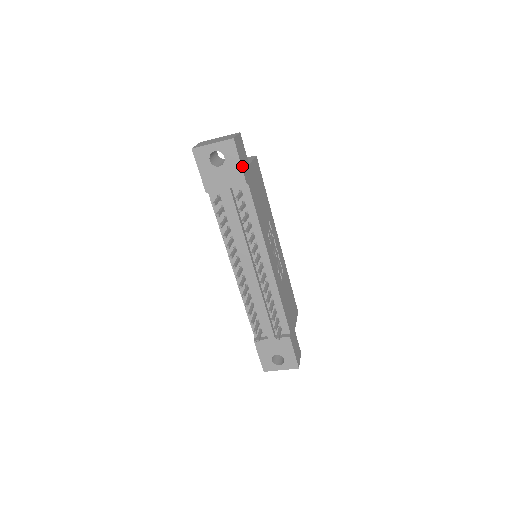
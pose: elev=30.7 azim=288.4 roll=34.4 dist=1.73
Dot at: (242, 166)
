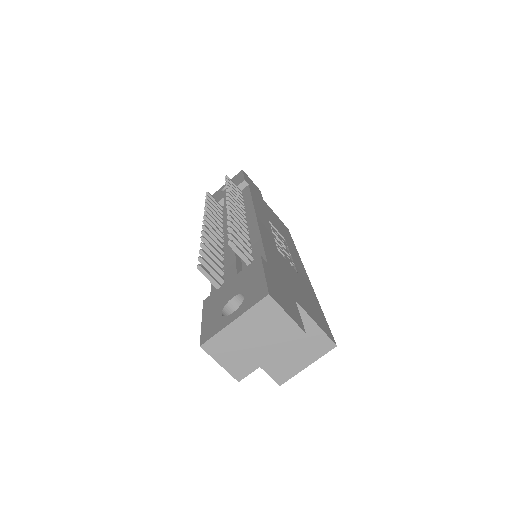
Dot at: (245, 178)
